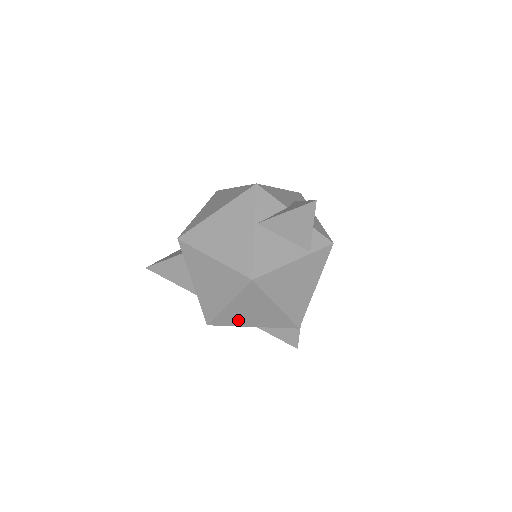
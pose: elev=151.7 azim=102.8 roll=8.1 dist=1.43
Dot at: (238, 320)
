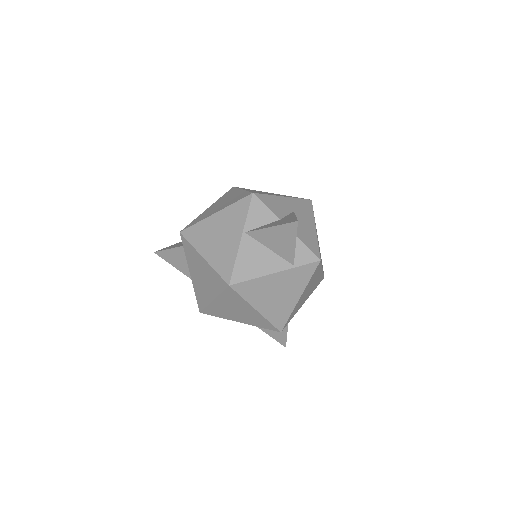
Dot at: (225, 314)
